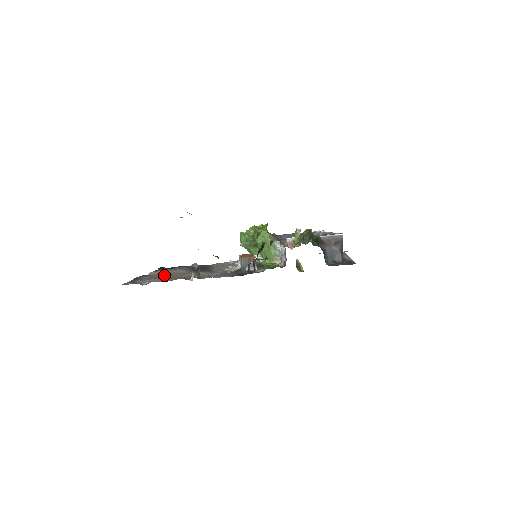
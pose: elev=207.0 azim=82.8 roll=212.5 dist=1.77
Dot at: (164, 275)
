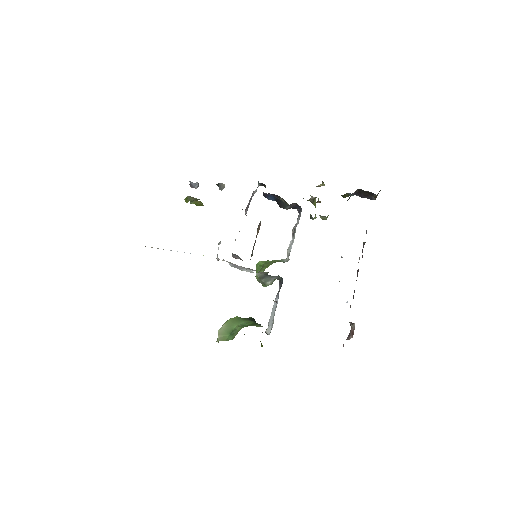
Dot at: occluded
